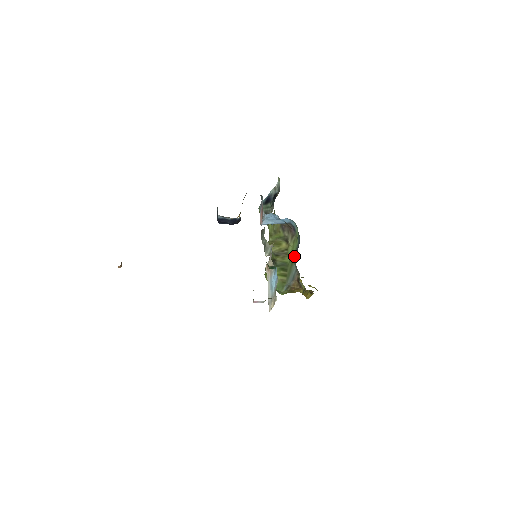
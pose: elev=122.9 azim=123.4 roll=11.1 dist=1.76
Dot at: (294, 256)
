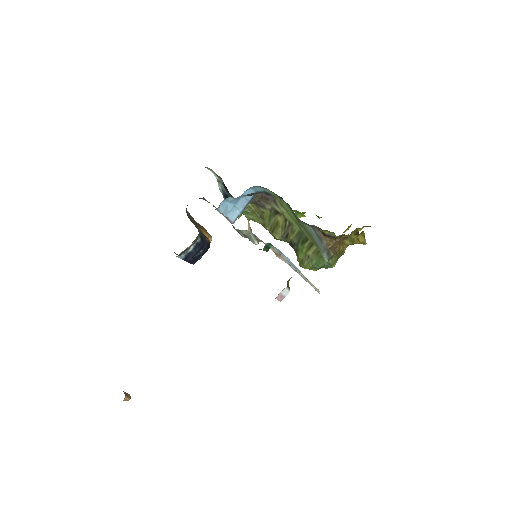
Dot at: (295, 217)
